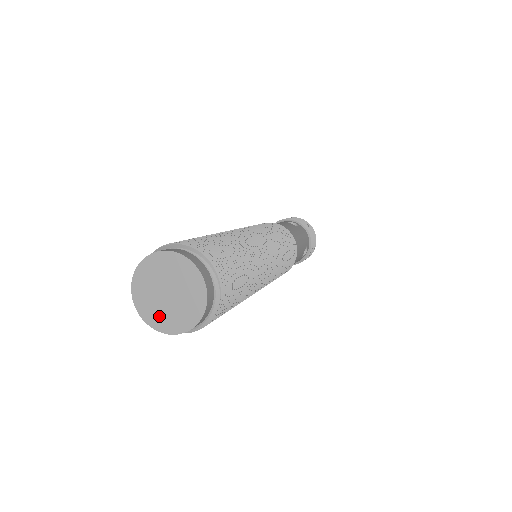
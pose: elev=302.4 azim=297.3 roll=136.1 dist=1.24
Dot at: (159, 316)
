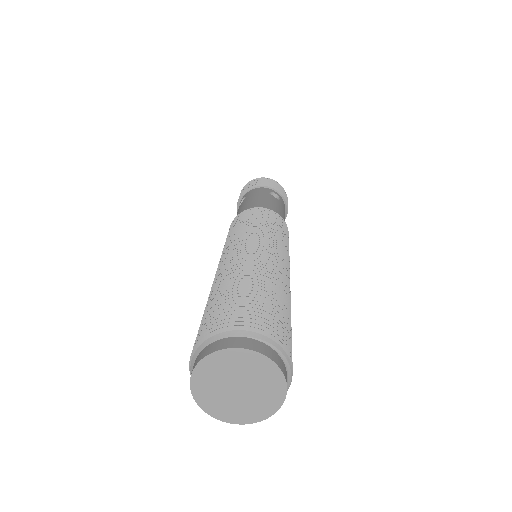
Dot at: (221, 406)
